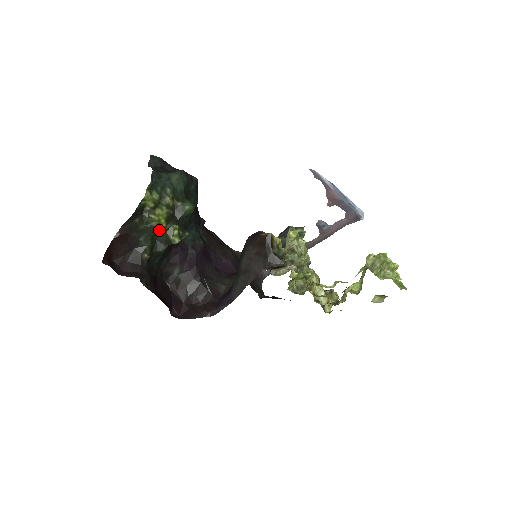
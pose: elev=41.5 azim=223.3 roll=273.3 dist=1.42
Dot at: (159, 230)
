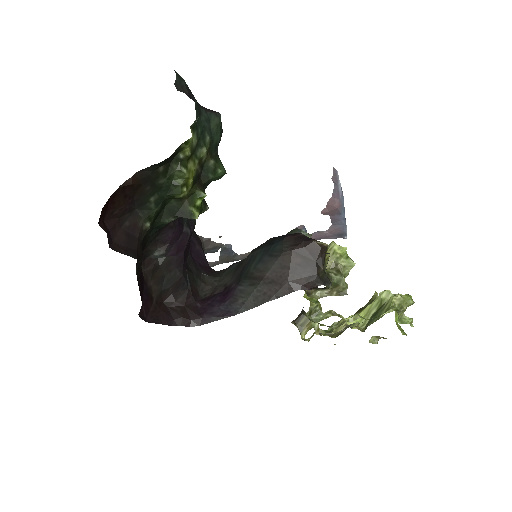
Dot at: (182, 193)
